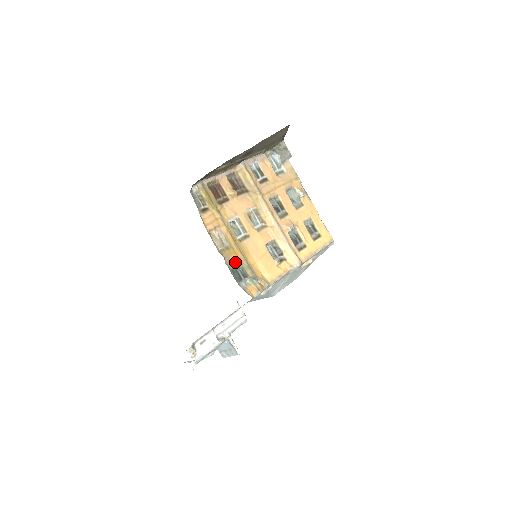
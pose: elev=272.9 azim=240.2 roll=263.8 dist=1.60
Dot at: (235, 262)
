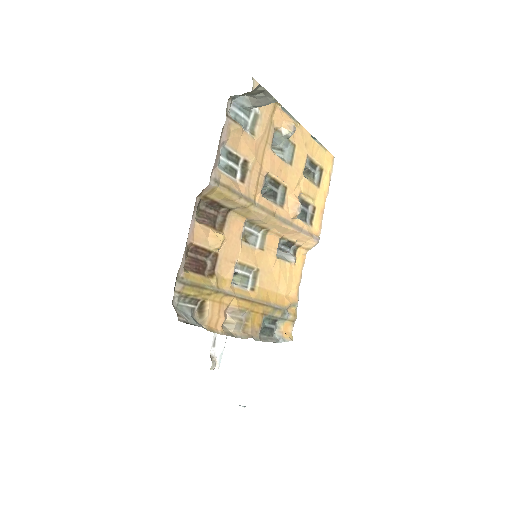
Dot at: (261, 323)
